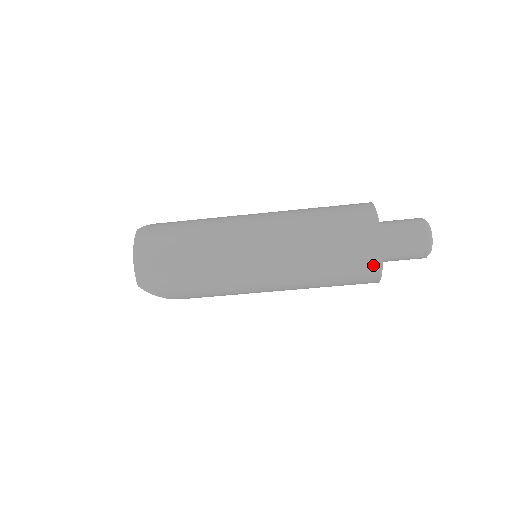
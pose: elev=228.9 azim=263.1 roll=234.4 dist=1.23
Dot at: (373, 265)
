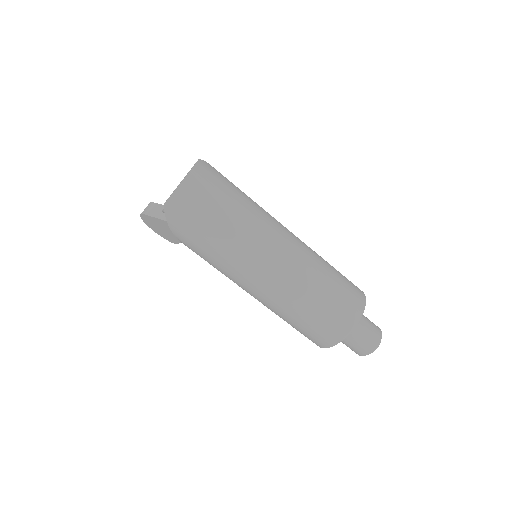
Dot at: (335, 337)
